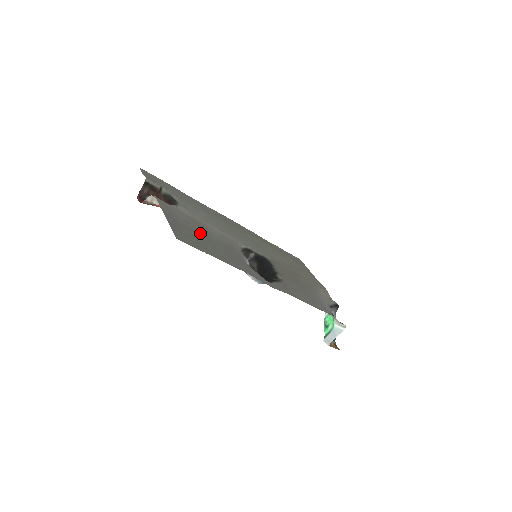
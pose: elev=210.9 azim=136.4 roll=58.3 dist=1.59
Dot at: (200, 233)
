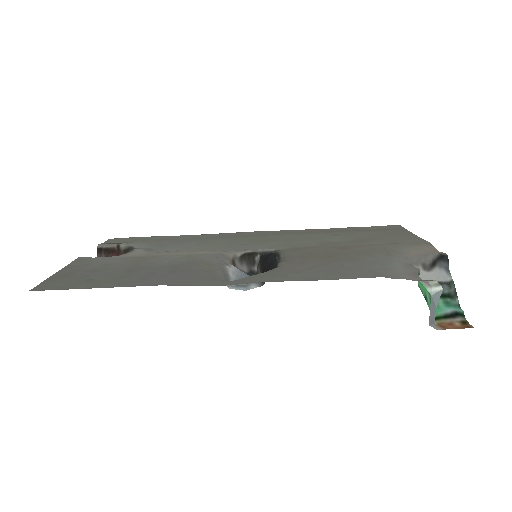
Dot at: (119, 269)
